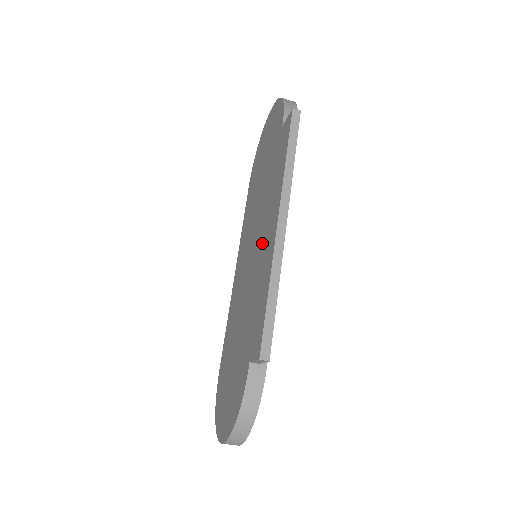
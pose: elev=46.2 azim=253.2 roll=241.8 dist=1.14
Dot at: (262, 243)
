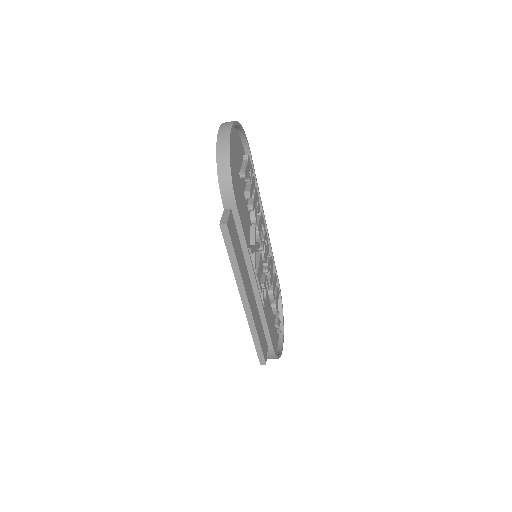
Dot at: occluded
